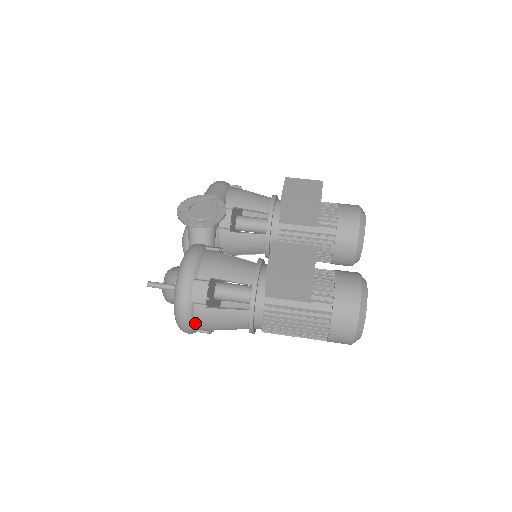
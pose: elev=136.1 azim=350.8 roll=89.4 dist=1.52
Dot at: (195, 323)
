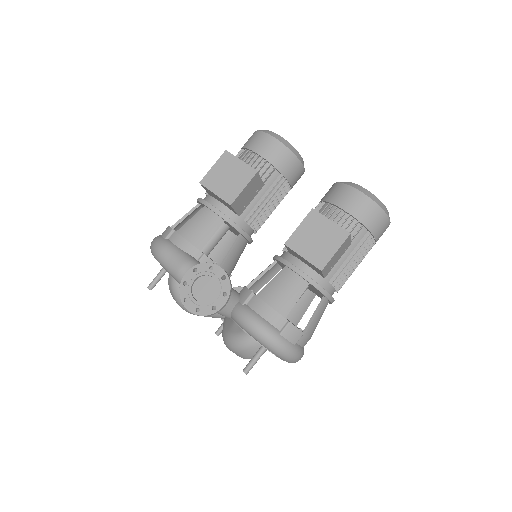
Dot at: (303, 347)
